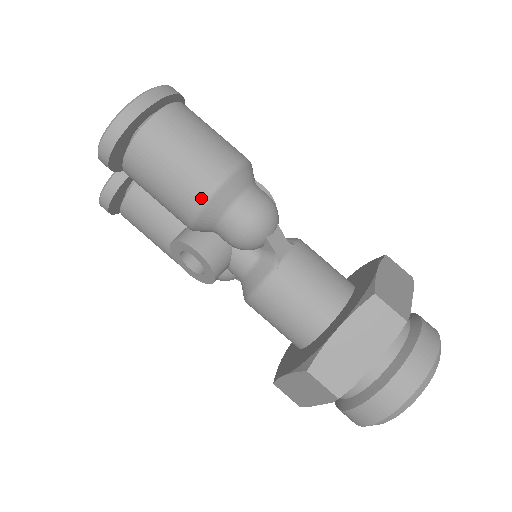
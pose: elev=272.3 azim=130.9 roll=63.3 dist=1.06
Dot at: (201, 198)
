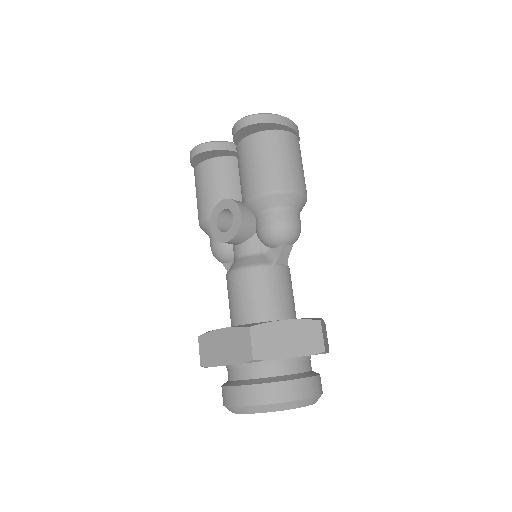
Dot at: (276, 188)
